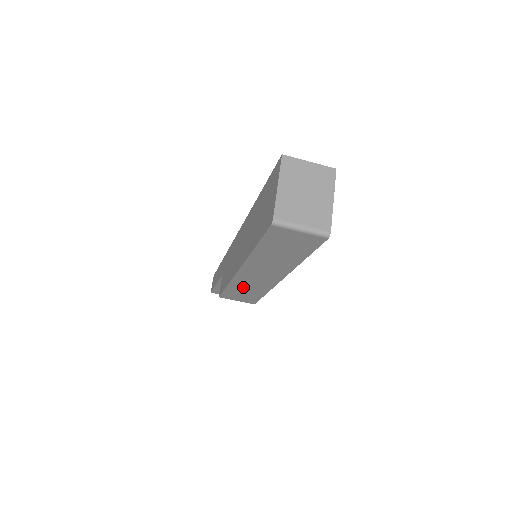
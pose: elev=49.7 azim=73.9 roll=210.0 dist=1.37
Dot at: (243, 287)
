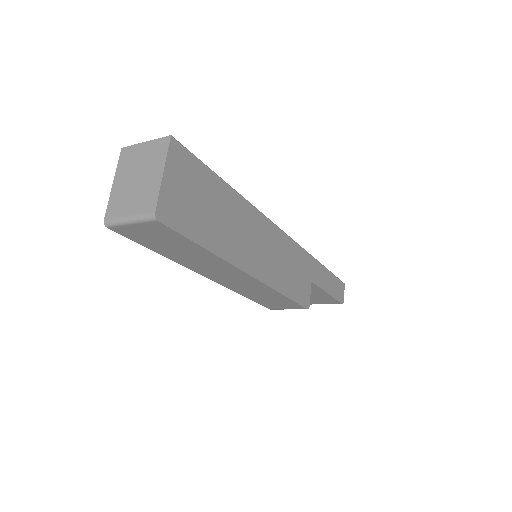
Dot at: (255, 294)
